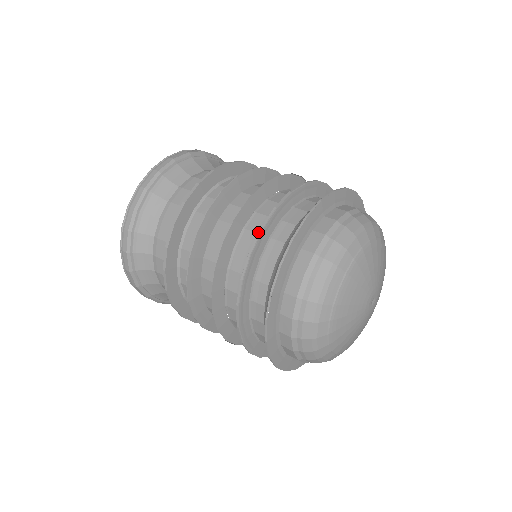
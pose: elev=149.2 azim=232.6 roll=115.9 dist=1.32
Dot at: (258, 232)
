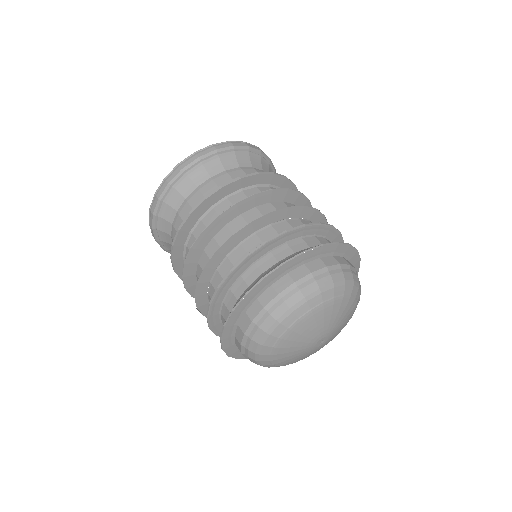
Dot at: (208, 305)
